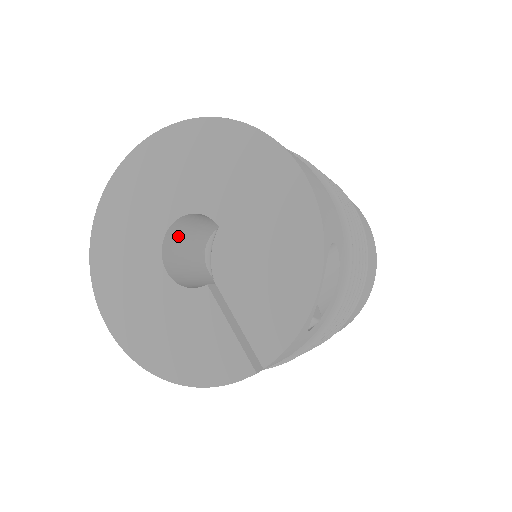
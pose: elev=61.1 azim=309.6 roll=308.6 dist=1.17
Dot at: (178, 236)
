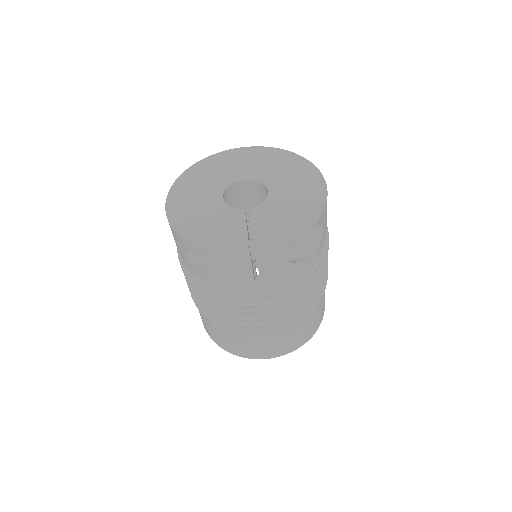
Dot at: (235, 193)
